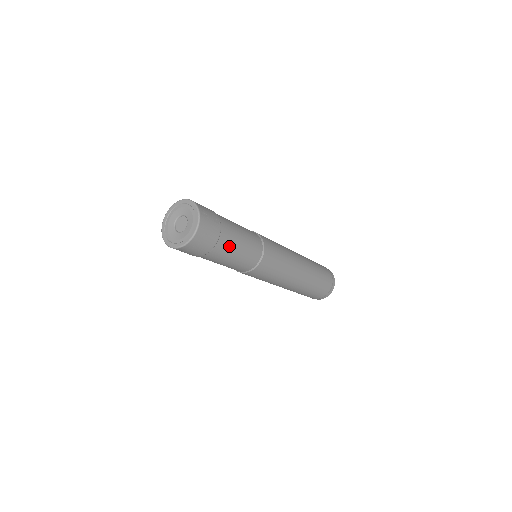
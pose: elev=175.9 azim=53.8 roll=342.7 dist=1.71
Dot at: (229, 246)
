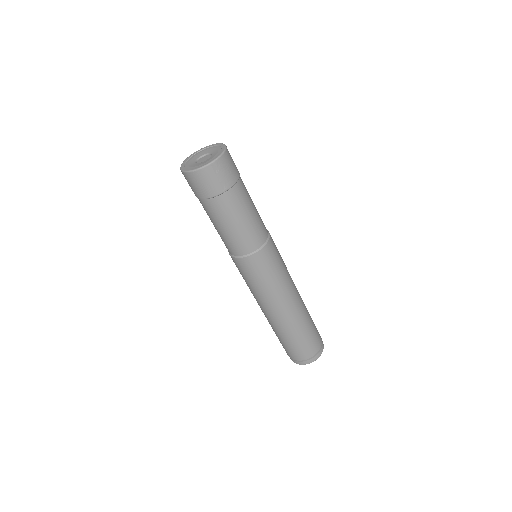
Dot at: (218, 214)
